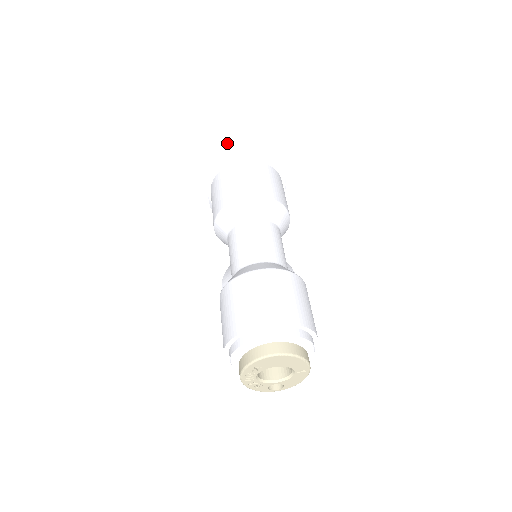
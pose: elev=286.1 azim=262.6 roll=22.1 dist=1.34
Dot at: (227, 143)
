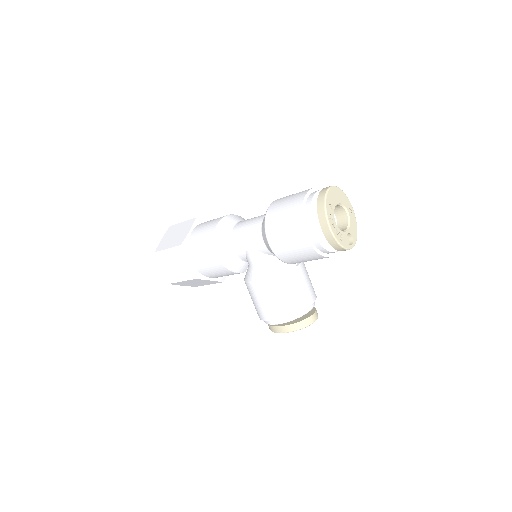
Dot at: (179, 230)
